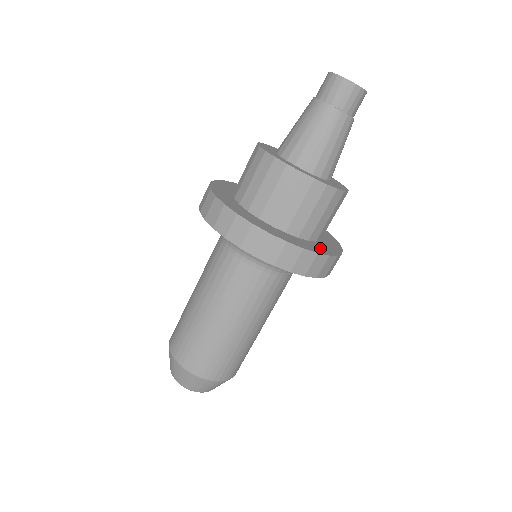
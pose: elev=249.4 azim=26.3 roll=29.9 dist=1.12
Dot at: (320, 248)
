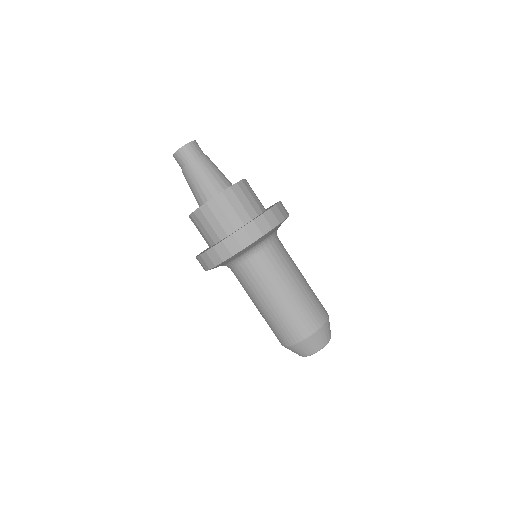
Dot at: occluded
